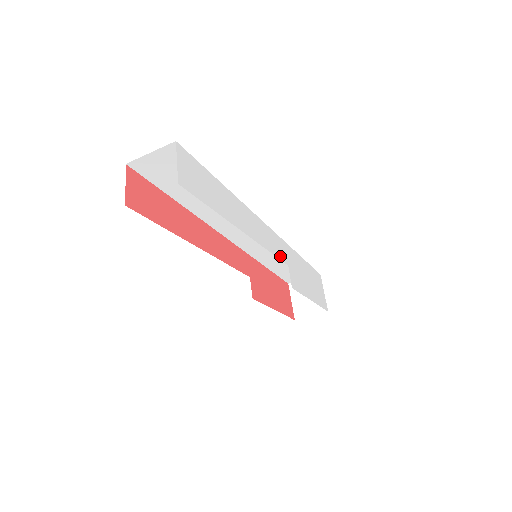
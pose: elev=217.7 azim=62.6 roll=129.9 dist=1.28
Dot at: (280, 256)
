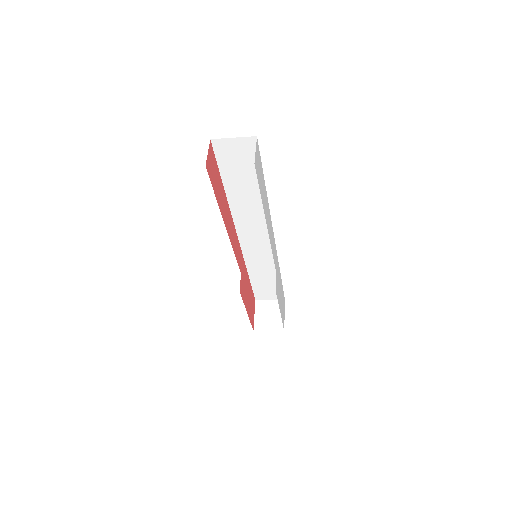
Dot at: (275, 262)
